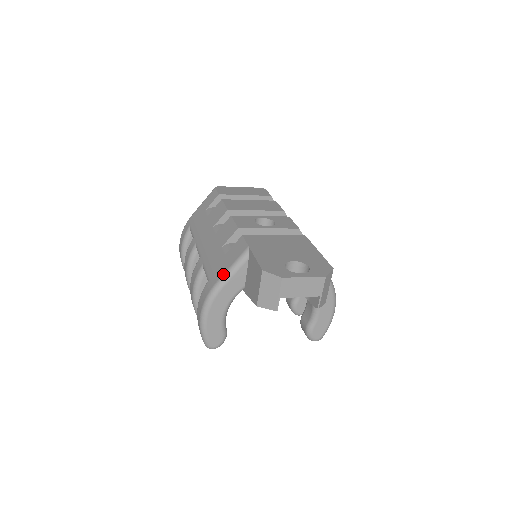
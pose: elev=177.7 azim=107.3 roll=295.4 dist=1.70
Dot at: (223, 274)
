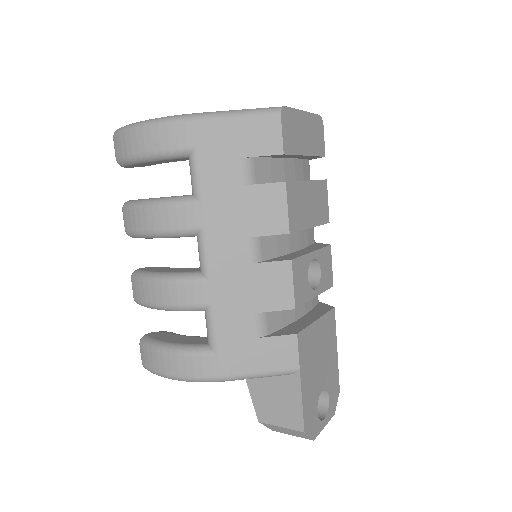
Dot at: (245, 374)
